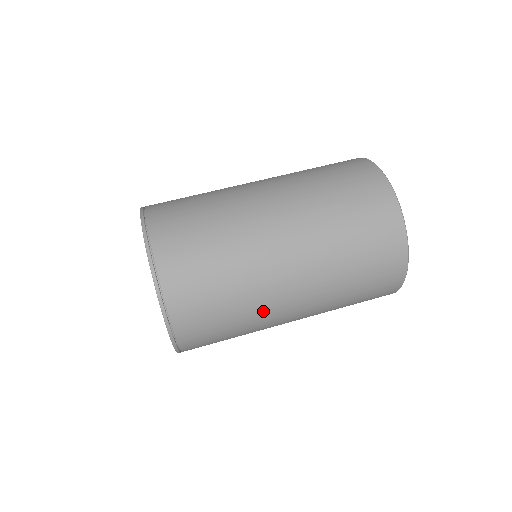
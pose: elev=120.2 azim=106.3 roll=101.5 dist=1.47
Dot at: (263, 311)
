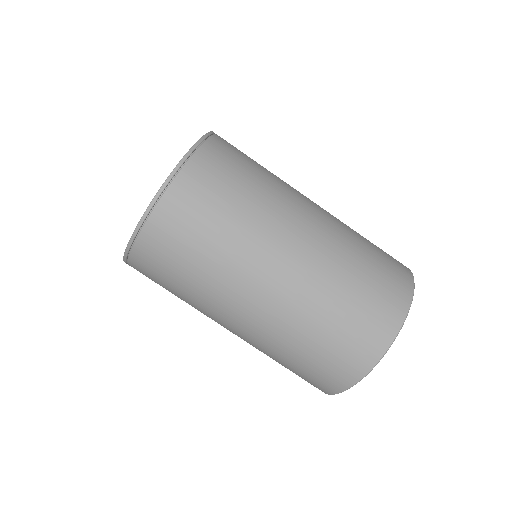
Dot at: (212, 301)
